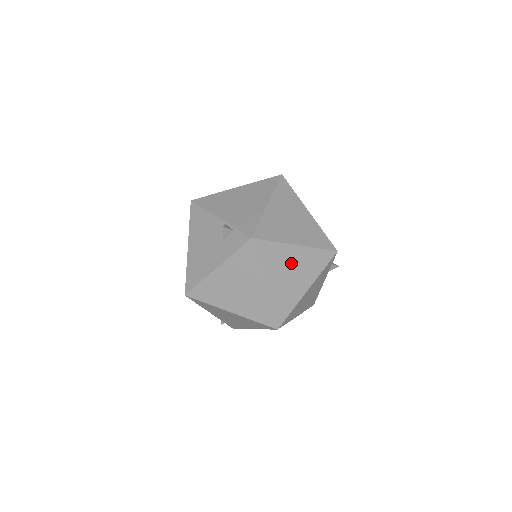
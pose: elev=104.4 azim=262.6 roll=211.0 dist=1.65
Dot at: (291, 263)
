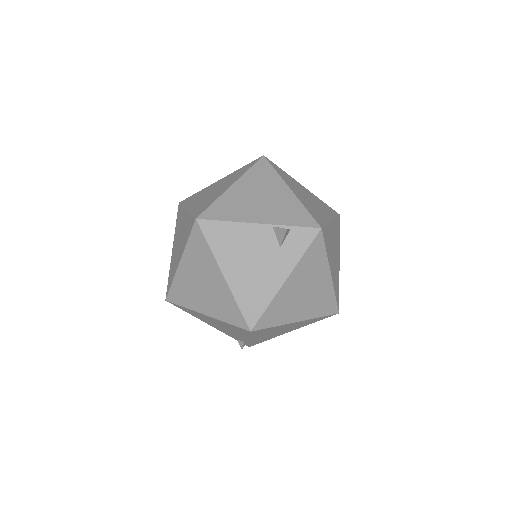
Dot at: (333, 241)
